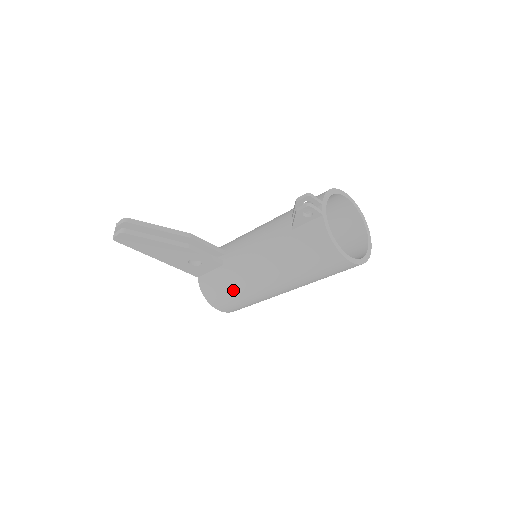
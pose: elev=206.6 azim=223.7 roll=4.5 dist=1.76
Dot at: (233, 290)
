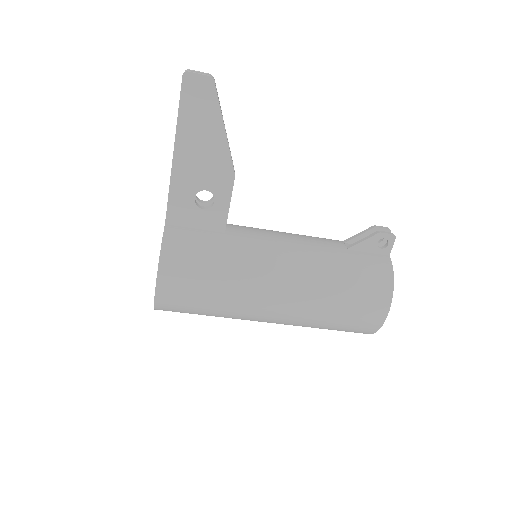
Dot at: (221, 266)
